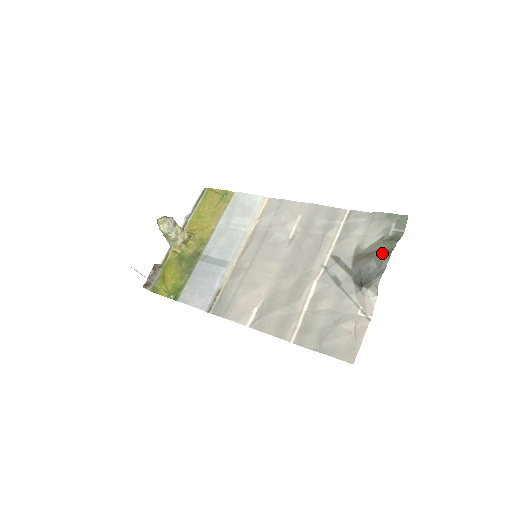
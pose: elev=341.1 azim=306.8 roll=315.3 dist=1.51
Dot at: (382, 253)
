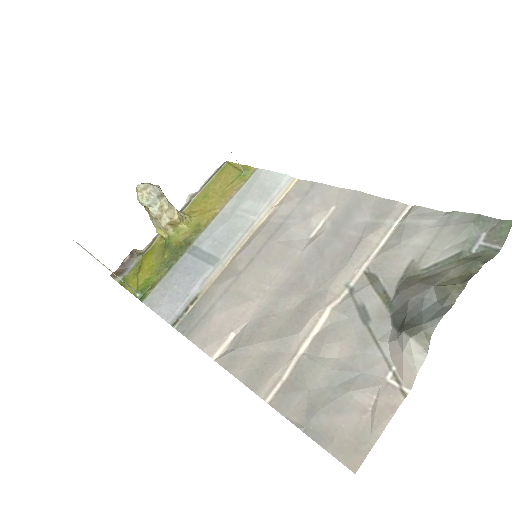
Dot at: (451, 279)
